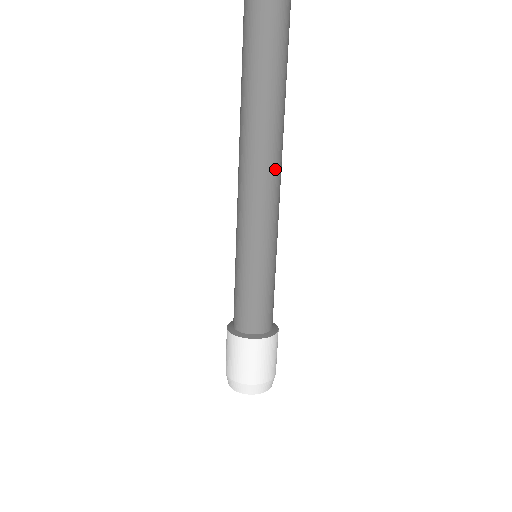
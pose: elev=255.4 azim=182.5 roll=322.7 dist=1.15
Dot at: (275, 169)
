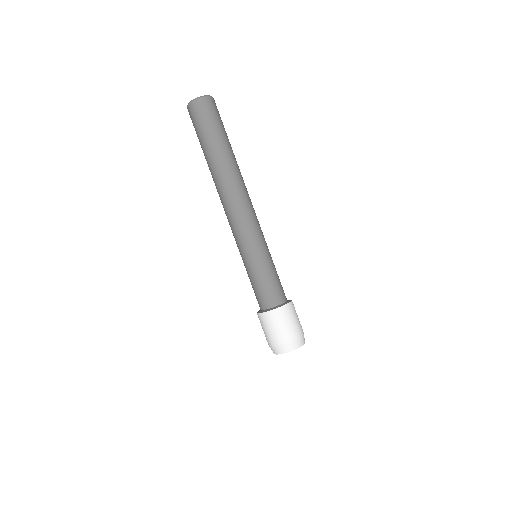
Dot at: (240, 196)
